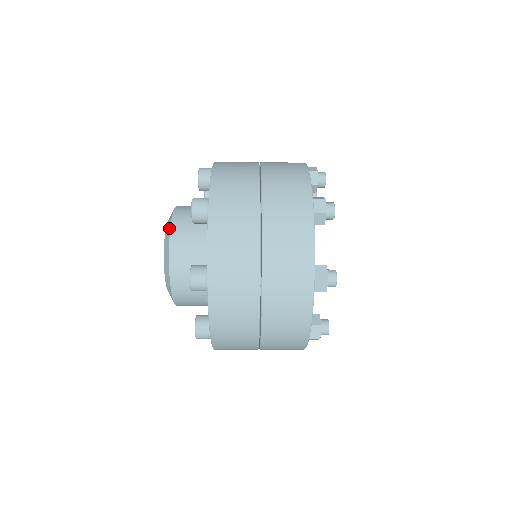
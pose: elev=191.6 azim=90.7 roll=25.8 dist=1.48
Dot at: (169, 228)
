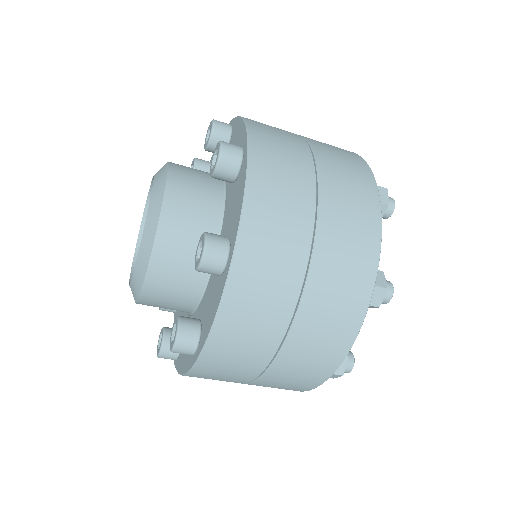
Dot at: occluded
